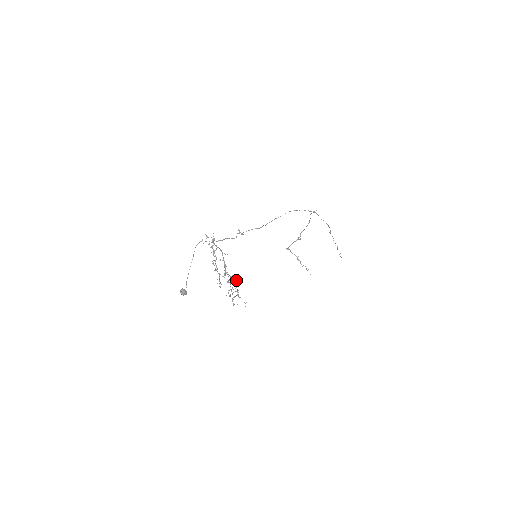
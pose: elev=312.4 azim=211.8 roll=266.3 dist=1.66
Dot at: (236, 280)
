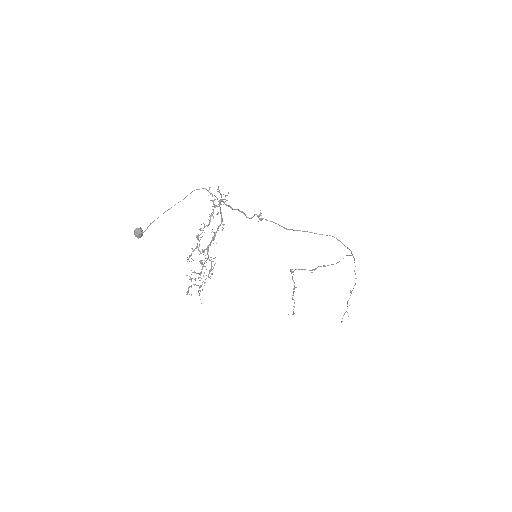
Dot at: occluded
